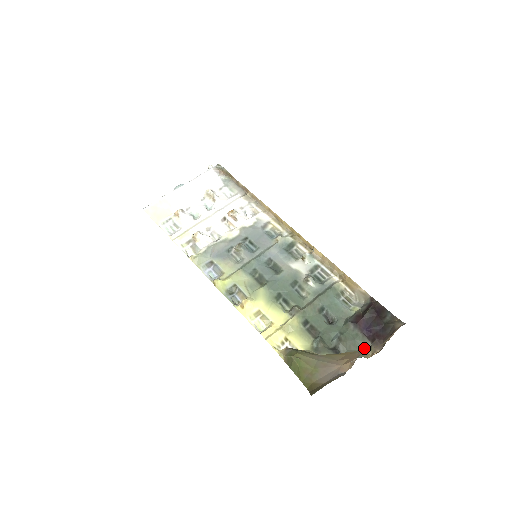
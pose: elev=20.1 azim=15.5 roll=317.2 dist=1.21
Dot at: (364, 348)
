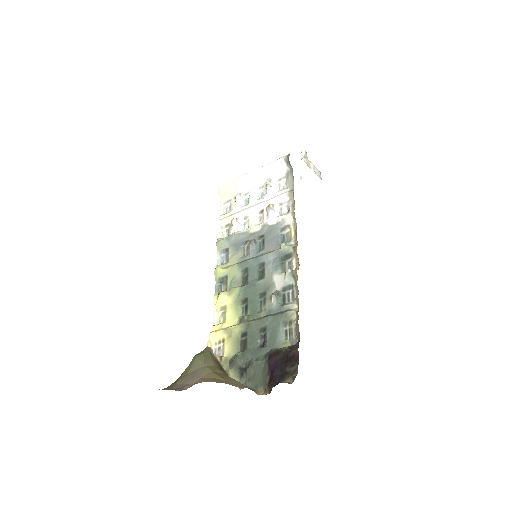
Dot at: (263, 384)
